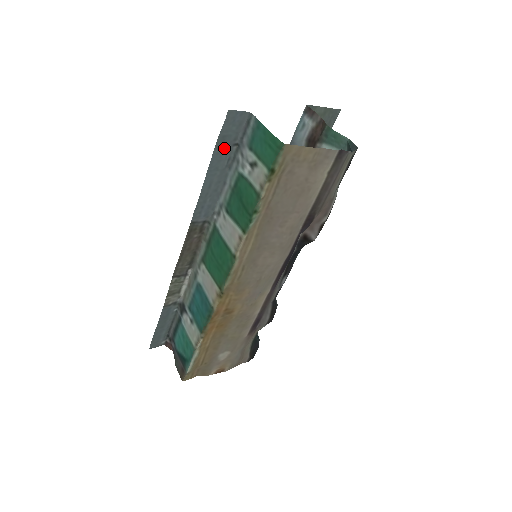
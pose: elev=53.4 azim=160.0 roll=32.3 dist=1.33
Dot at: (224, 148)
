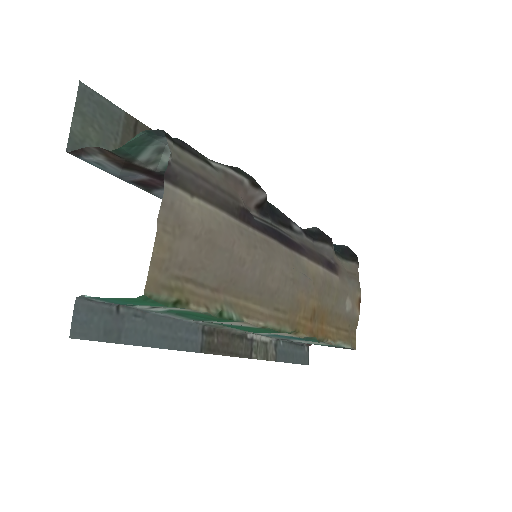
Dot at: (120, 328)
